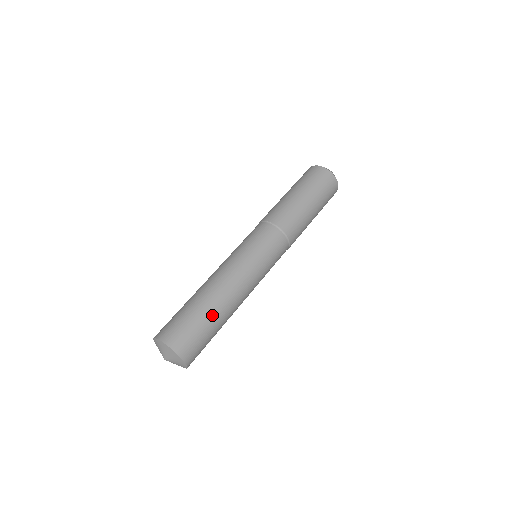
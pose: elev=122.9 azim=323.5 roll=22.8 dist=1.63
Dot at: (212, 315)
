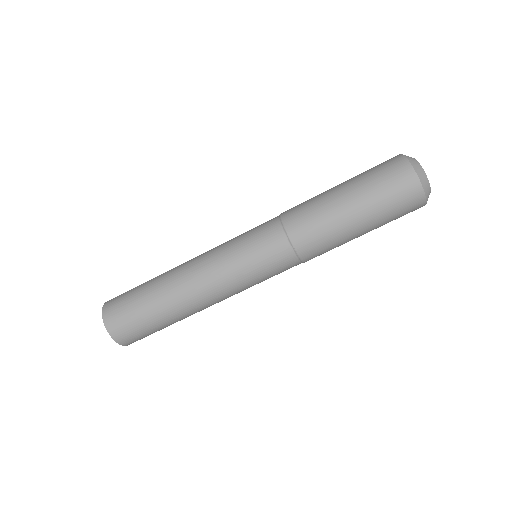
Dot at: occluded
